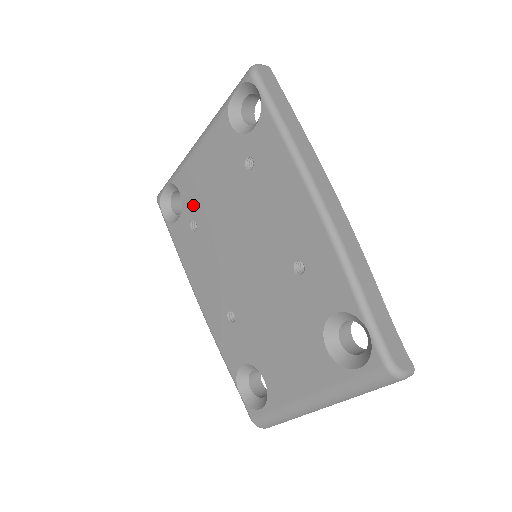
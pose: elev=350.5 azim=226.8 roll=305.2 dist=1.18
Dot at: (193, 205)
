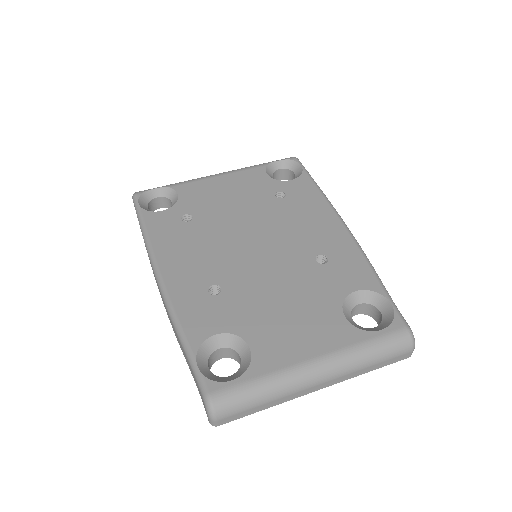
Dot at: (195, 205)
